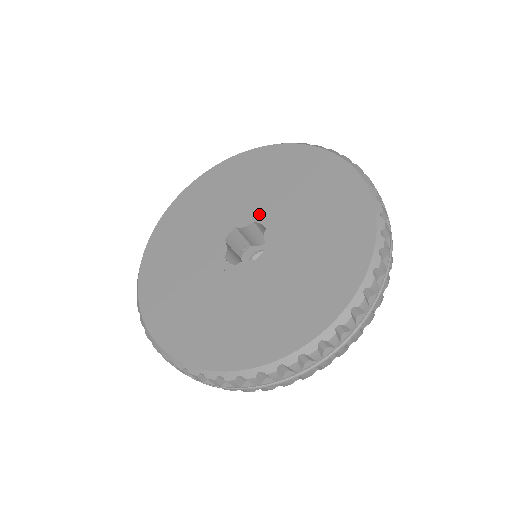
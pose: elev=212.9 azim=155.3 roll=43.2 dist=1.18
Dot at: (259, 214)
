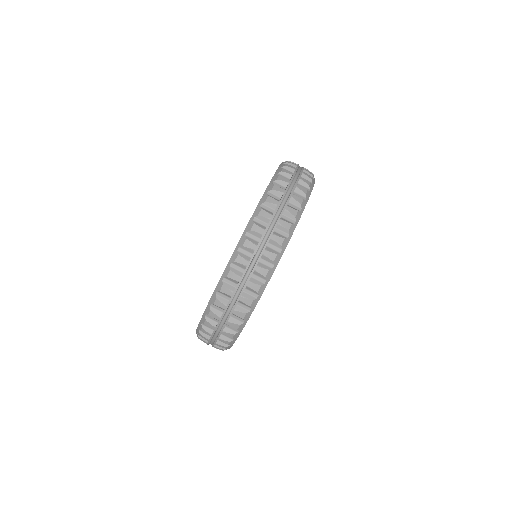
Dot at: occluded
